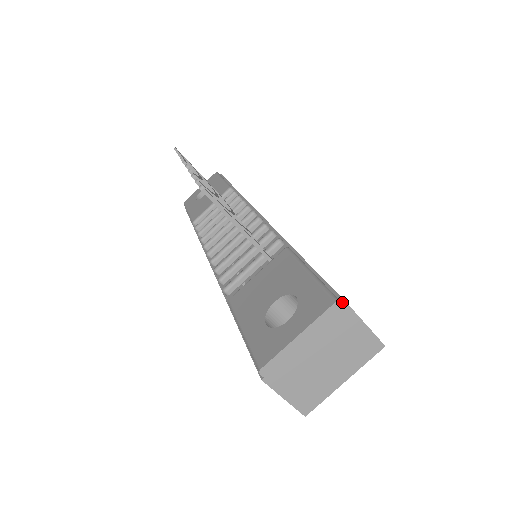
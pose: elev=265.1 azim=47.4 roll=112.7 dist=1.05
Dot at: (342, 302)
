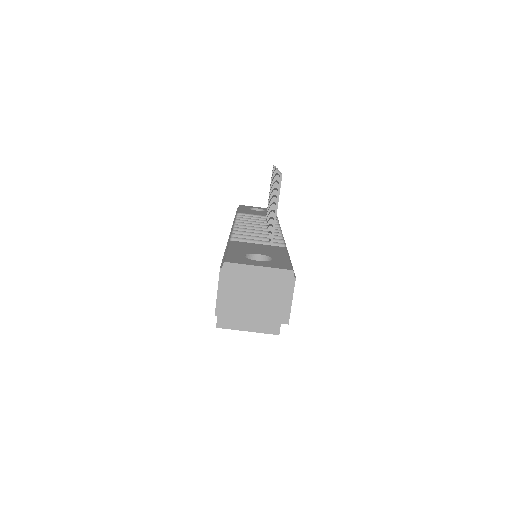
Dot at: (294, 276)
